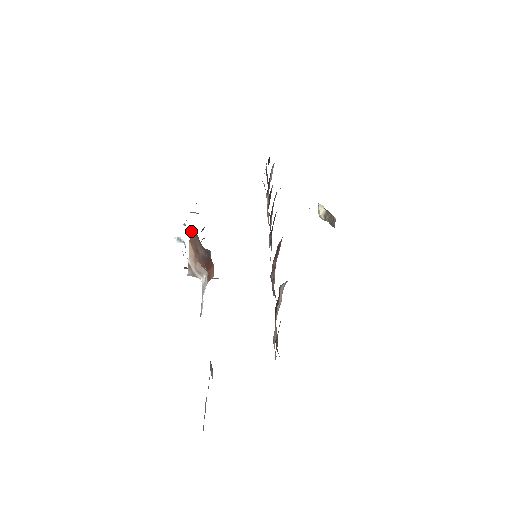
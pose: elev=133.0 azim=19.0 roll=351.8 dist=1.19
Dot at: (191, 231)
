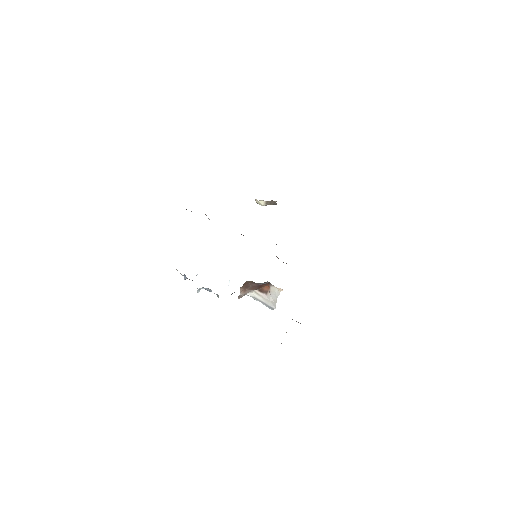
Dot at: (244, 283)
